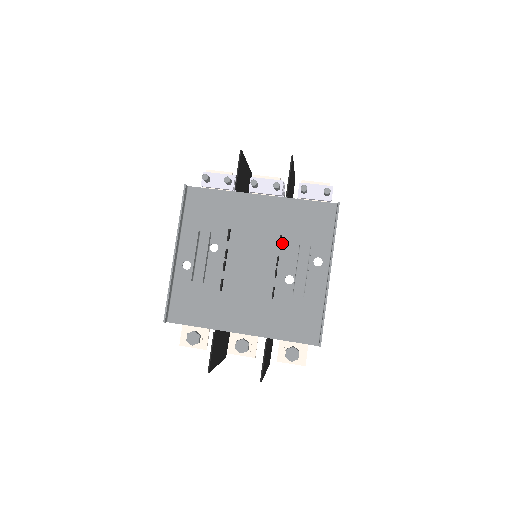
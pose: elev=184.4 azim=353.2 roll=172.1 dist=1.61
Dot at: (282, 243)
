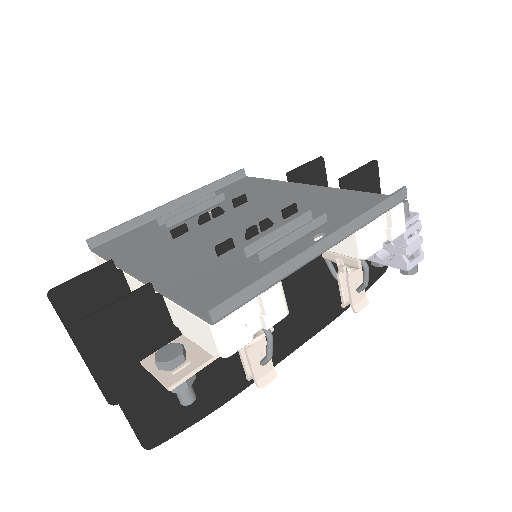
Dot at: (291, 216)
